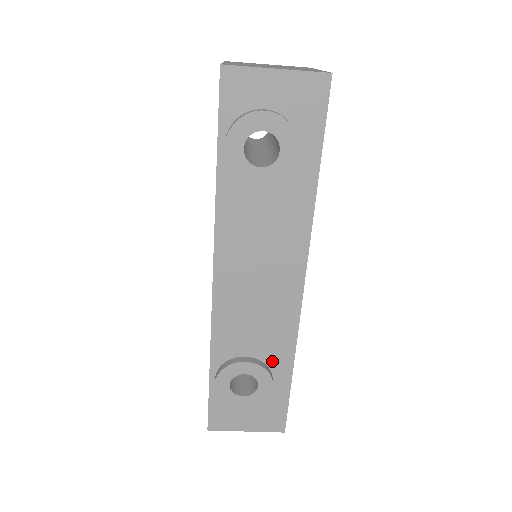
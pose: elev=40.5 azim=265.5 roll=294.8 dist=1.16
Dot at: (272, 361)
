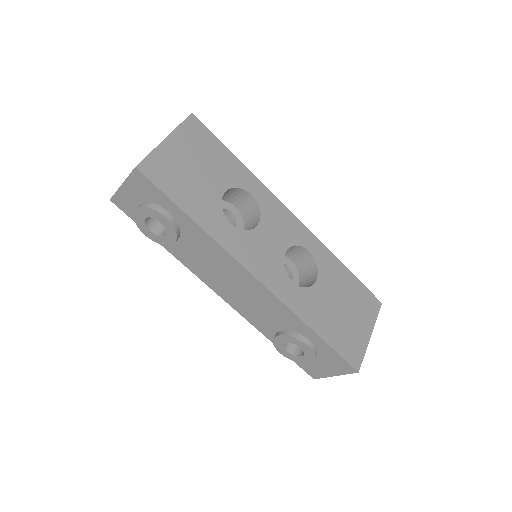
Dot at: (296, 329)
